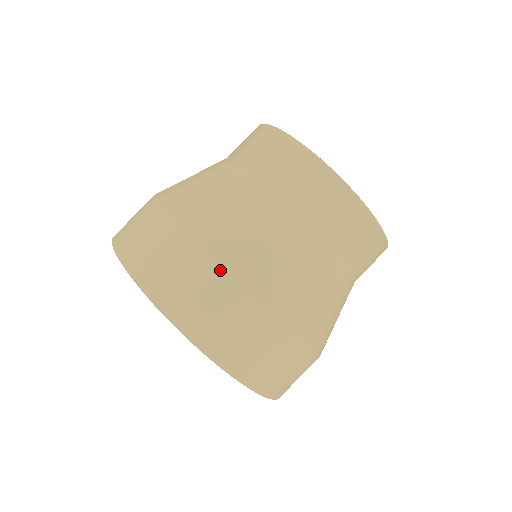
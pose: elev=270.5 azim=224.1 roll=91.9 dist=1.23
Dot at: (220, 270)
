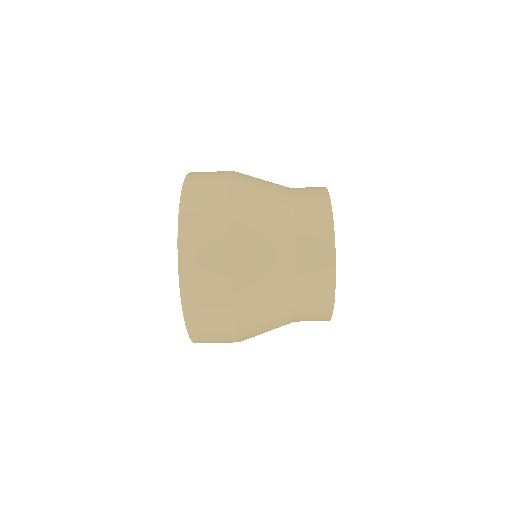
Dot at: (228, 276)
